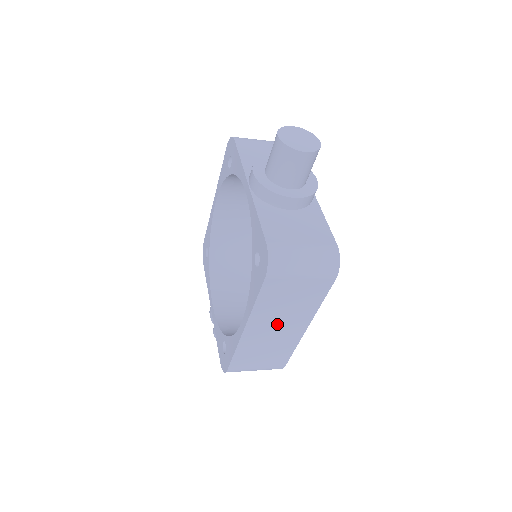
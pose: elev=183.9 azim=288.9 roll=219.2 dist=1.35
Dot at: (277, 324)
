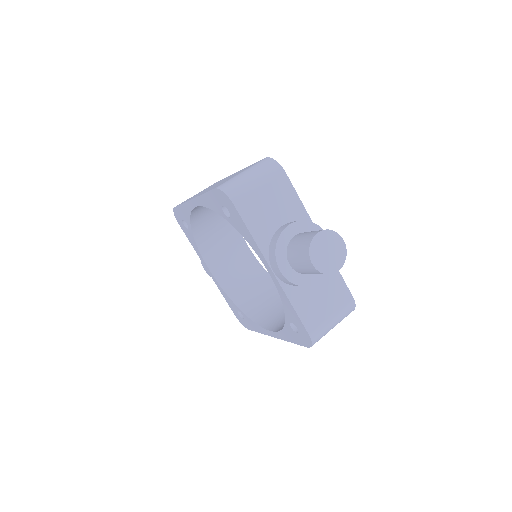
Dot at: occluded
